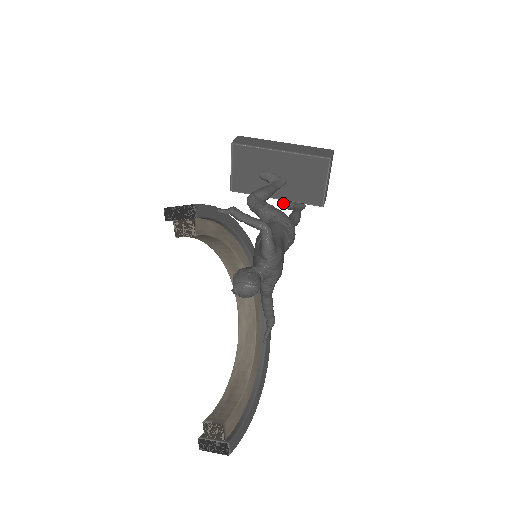
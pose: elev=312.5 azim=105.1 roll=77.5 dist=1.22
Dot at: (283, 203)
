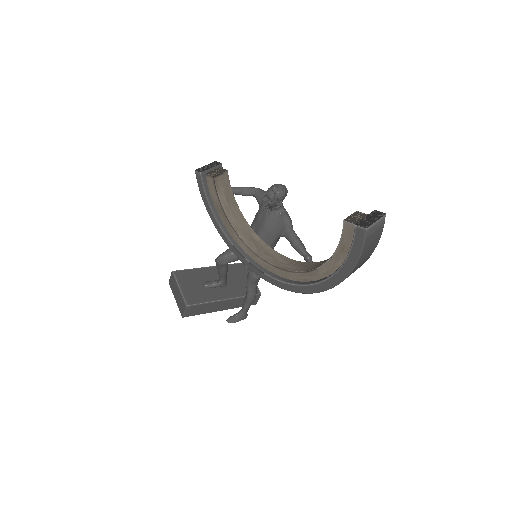
Dot at: (229, 317)
